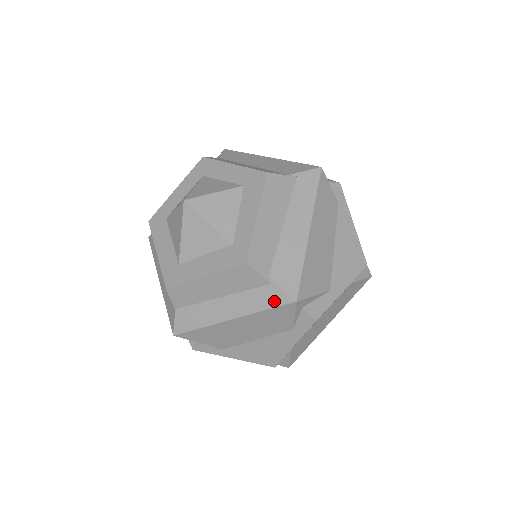
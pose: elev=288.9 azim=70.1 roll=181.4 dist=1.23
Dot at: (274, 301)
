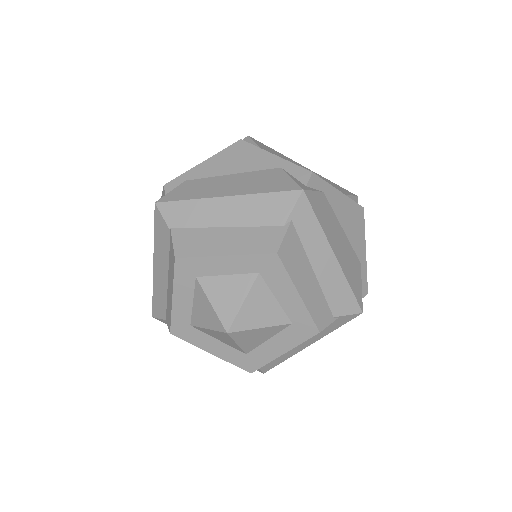
Dot at: (343, 322)
